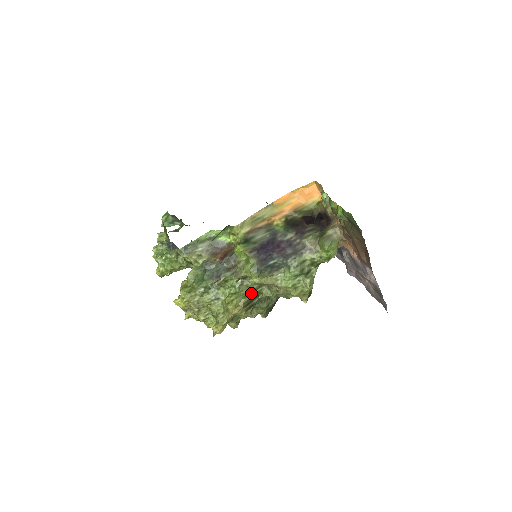
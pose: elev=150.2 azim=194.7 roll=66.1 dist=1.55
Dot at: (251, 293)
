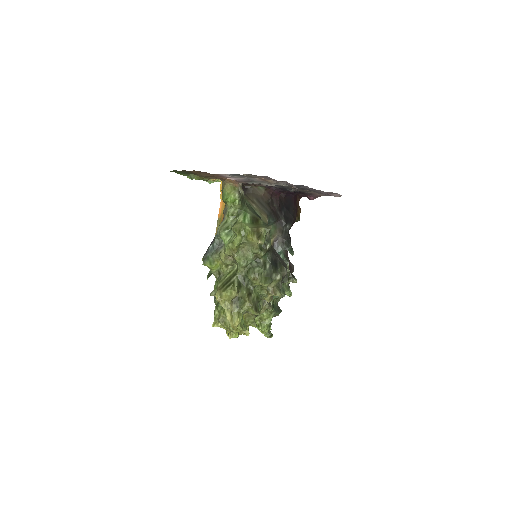
Dot at: (226, 277)
